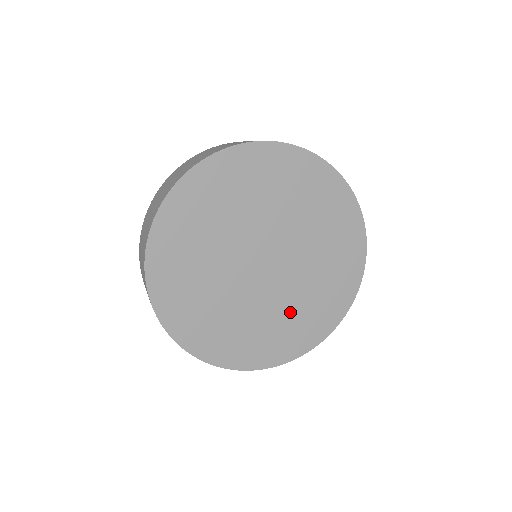
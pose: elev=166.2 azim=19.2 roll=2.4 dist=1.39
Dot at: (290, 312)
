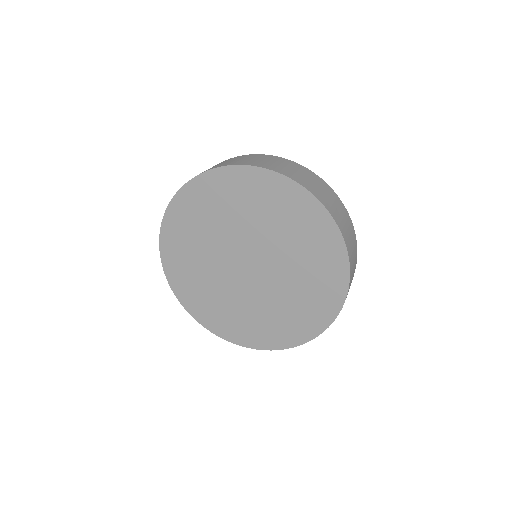
Dot at: (285, 305)
